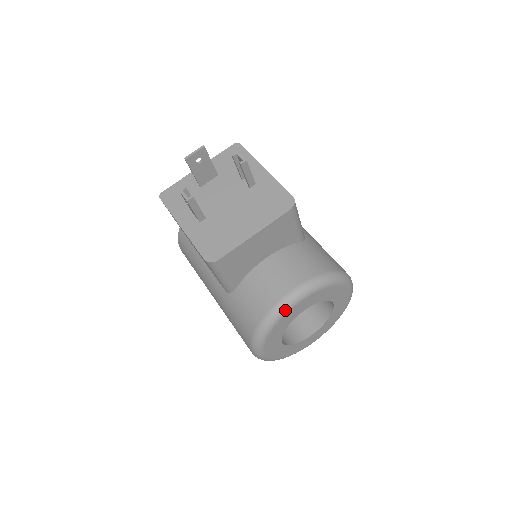
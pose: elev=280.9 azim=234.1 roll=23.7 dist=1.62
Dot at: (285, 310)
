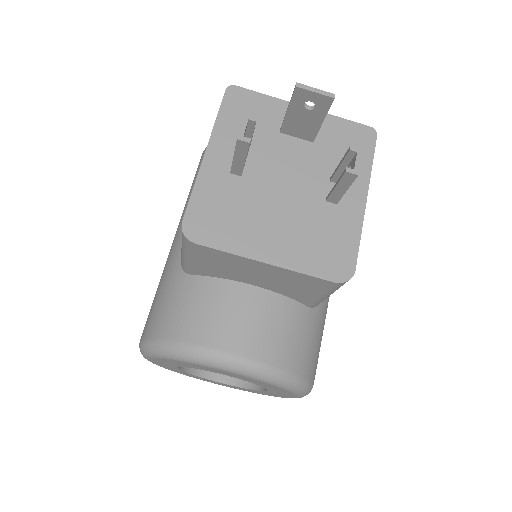
Dot at: (206, 363)
